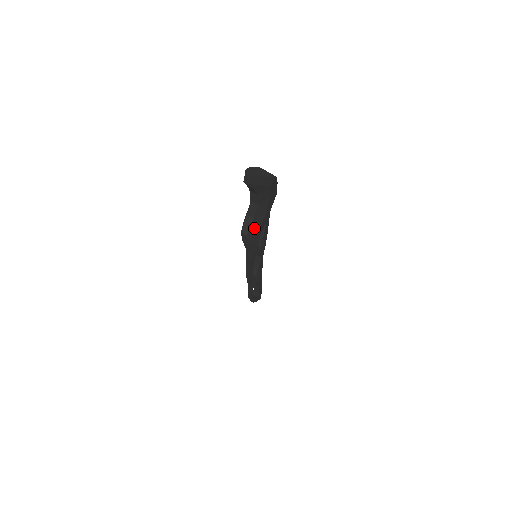
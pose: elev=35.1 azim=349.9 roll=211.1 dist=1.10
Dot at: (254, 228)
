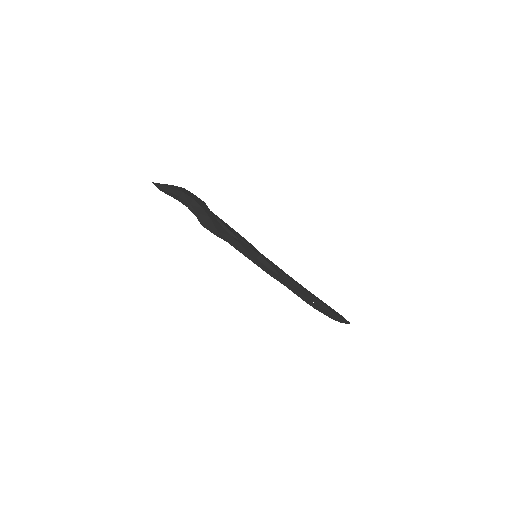
Dot at: (206, 219)
